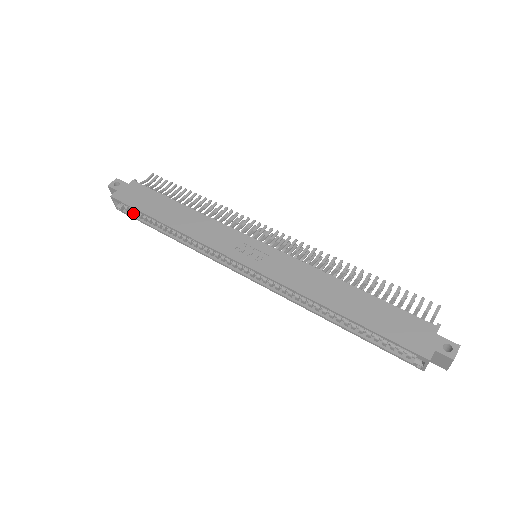
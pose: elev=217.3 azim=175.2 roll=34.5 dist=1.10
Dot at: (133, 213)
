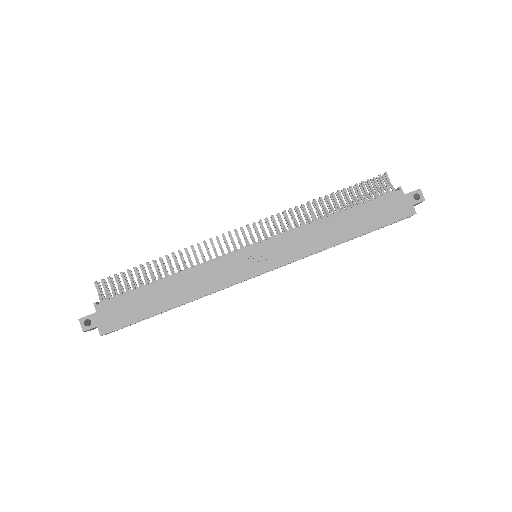
Dot at: occluded
